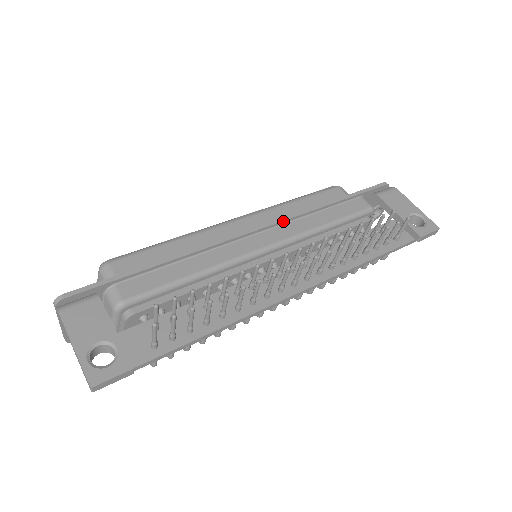
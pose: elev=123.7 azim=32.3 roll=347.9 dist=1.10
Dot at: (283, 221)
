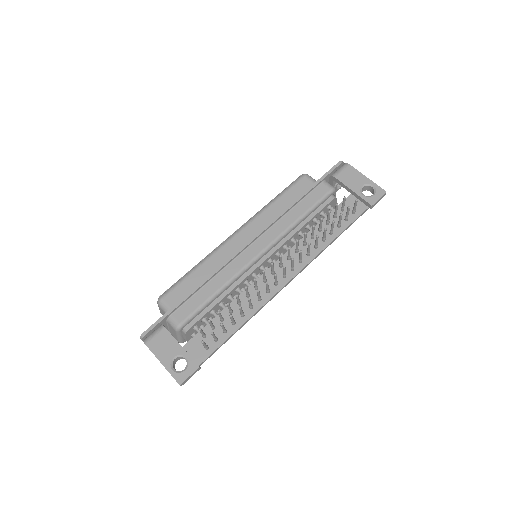
Dot at: (267, 228)
